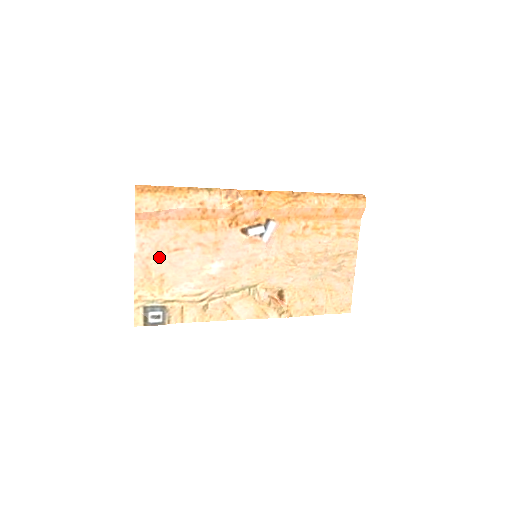
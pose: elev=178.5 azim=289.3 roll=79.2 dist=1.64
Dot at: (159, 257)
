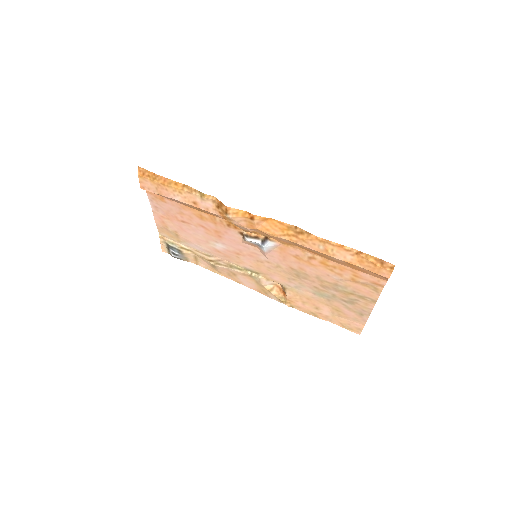
Dot at: (171, 220)
